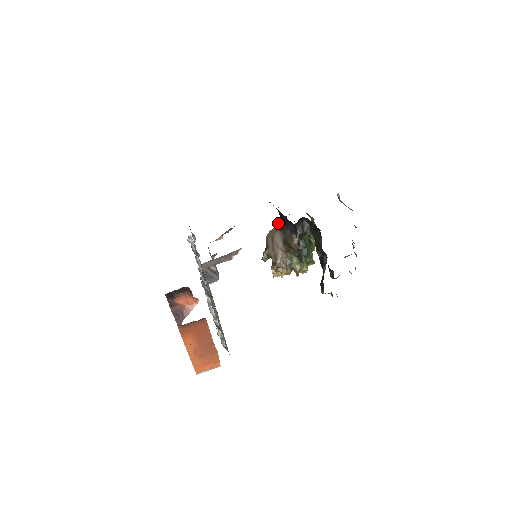
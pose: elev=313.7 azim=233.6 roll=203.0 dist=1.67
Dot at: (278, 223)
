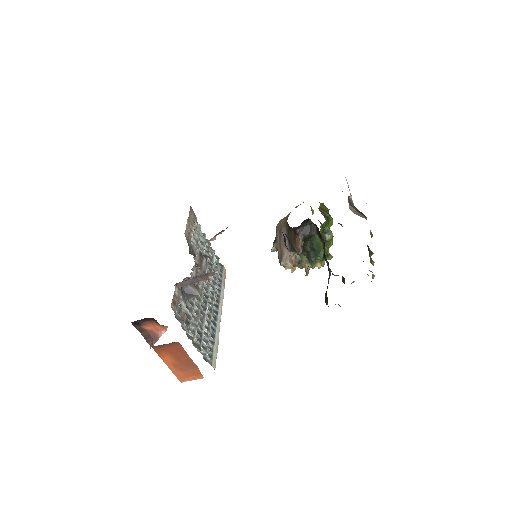
Dot at: (288, 214)
